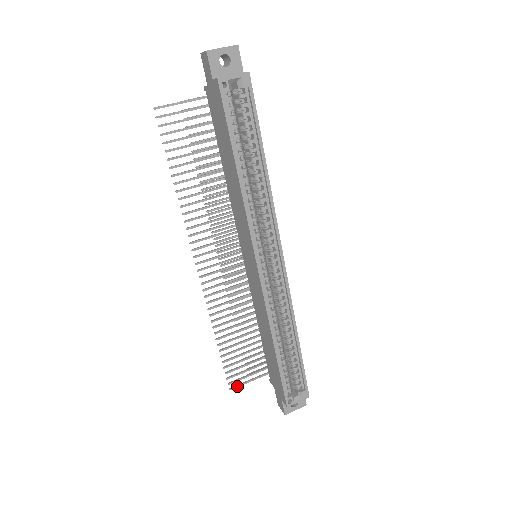
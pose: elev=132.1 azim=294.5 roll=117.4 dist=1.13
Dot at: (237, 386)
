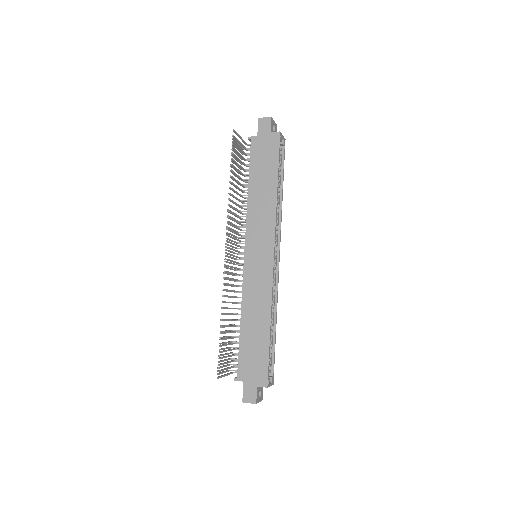
Dot at: (221, 376)
